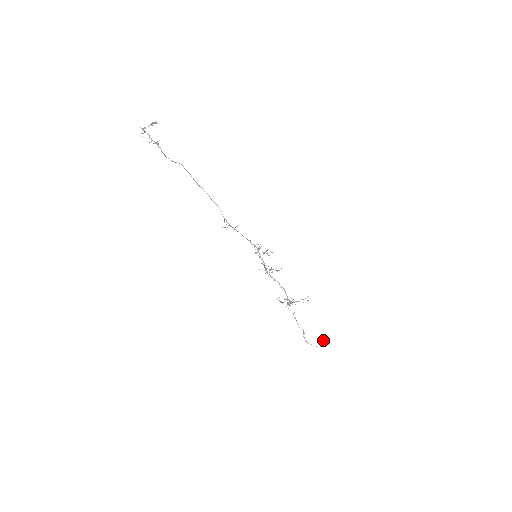
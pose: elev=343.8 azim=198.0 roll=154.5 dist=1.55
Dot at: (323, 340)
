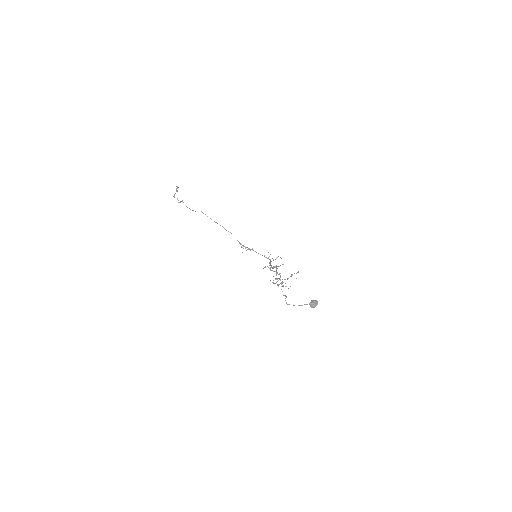
Dot at: (310, 303)
